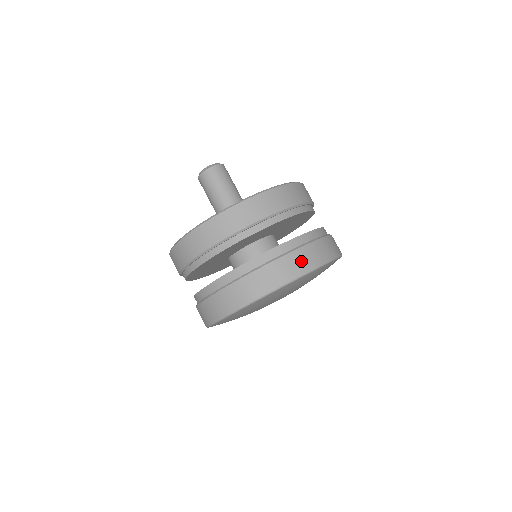
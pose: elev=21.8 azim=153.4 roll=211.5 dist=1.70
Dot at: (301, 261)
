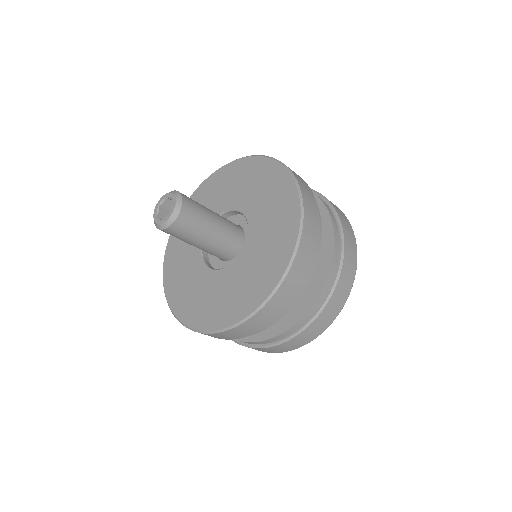
Dot at: (350, 261)
